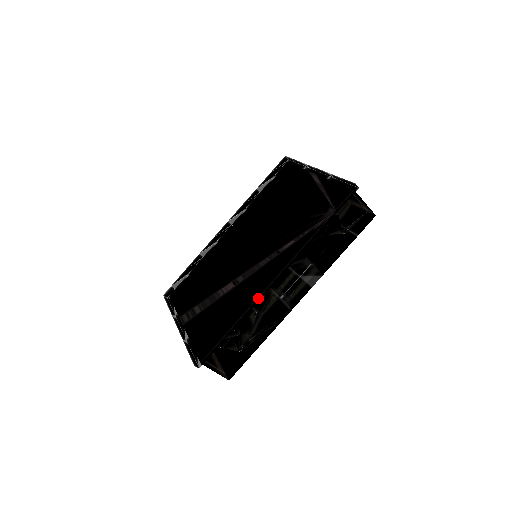
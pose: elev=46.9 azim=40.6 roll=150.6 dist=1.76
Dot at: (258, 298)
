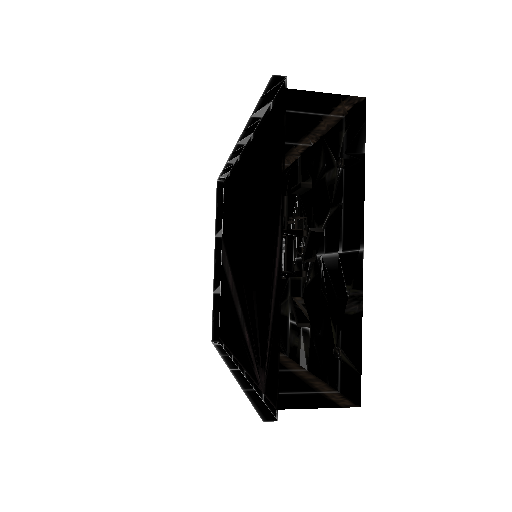
Dot at: (231, 354)
